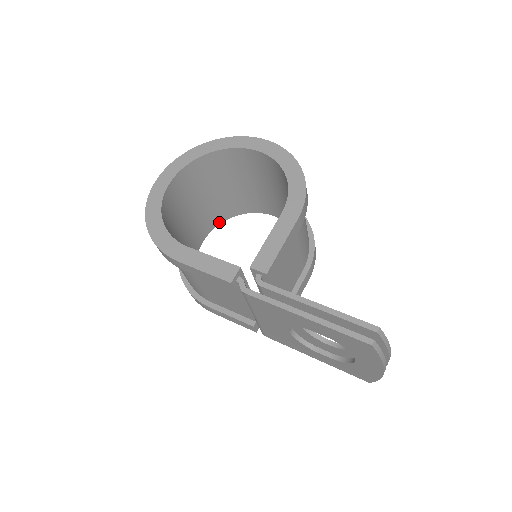
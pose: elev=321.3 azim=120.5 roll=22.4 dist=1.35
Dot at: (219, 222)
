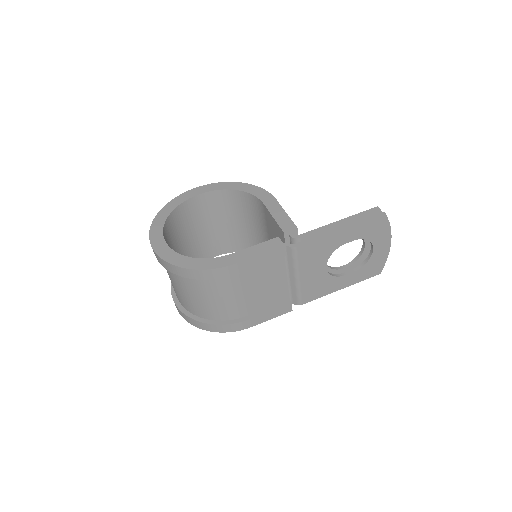
Dot at: occluded
